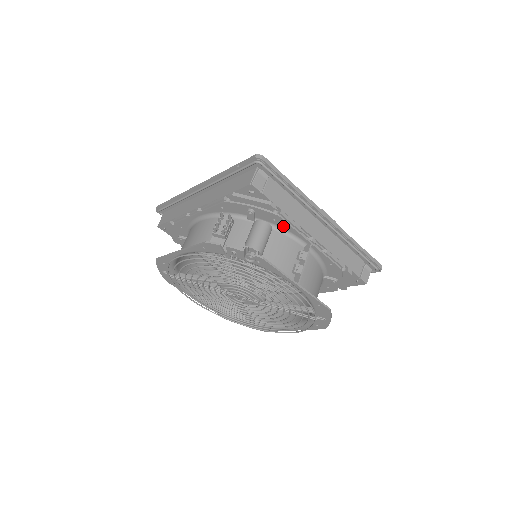
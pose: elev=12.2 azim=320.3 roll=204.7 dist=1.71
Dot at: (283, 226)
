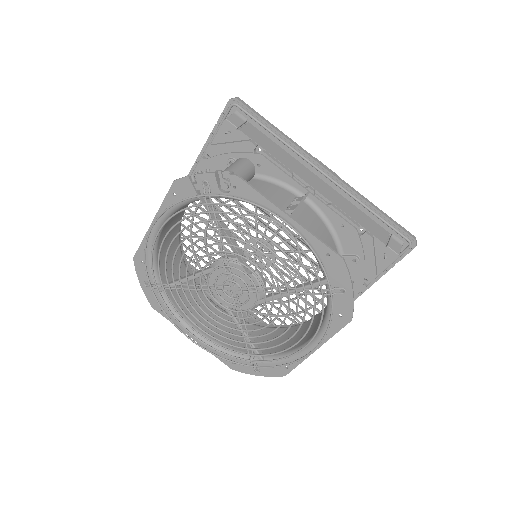
Dot at: (270, 173)
